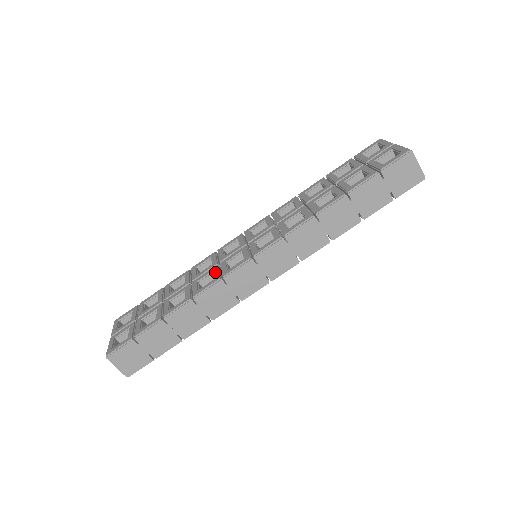
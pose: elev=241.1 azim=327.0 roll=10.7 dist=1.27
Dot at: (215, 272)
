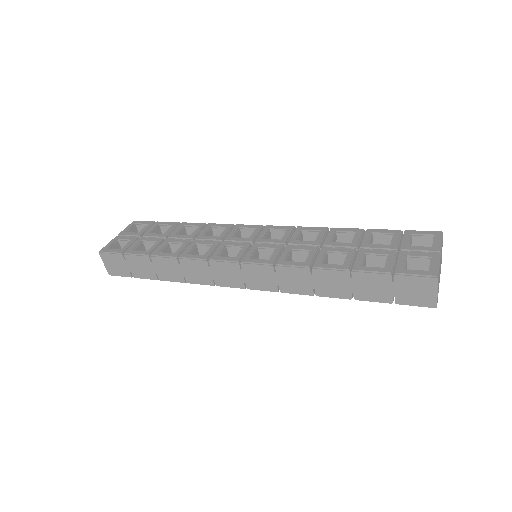
Dot at: (211, 248)
